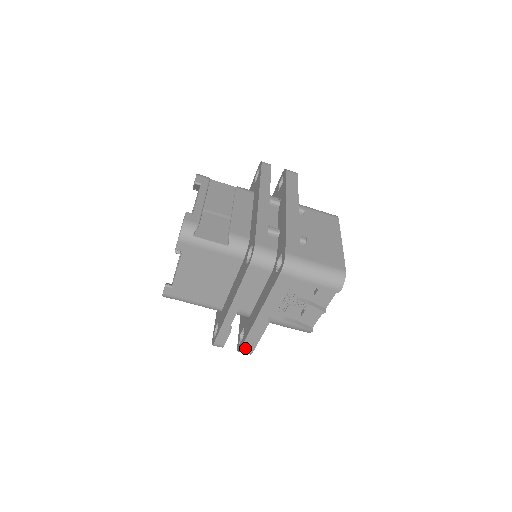
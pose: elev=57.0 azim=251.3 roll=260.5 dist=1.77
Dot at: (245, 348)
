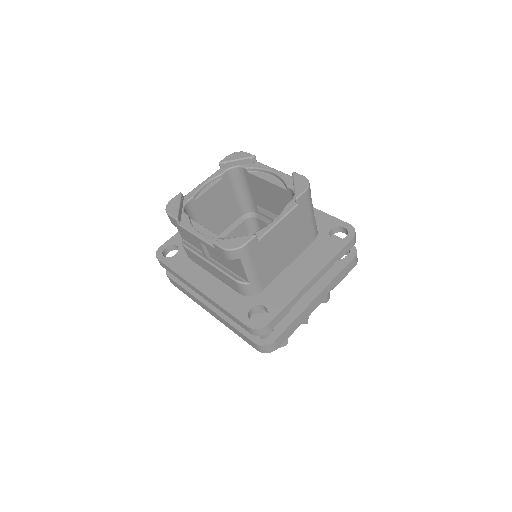
Dot at: (279, 340)
